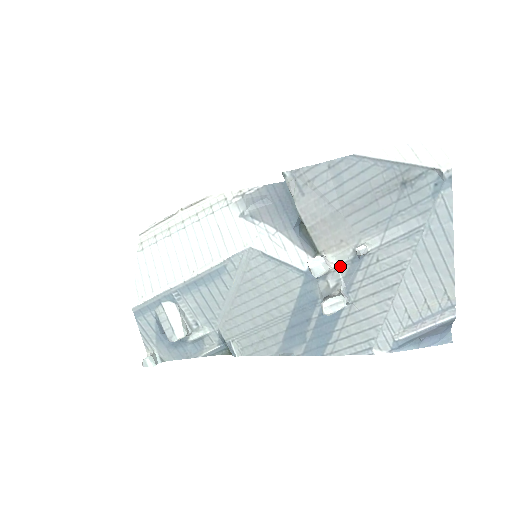
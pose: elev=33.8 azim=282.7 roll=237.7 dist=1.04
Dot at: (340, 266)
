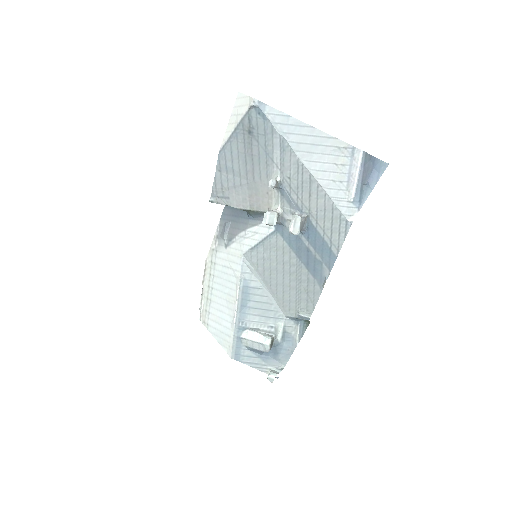
Dot at: (282, 205)
